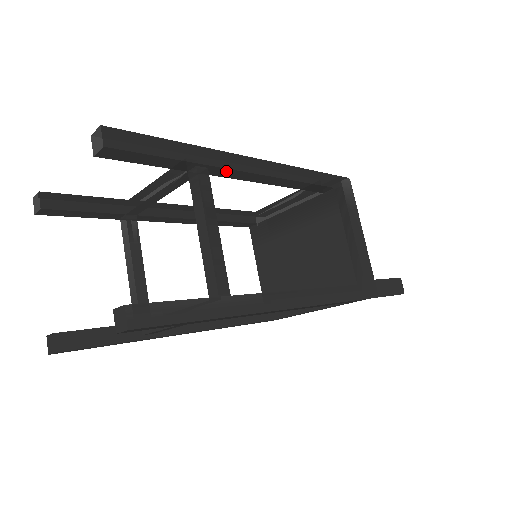
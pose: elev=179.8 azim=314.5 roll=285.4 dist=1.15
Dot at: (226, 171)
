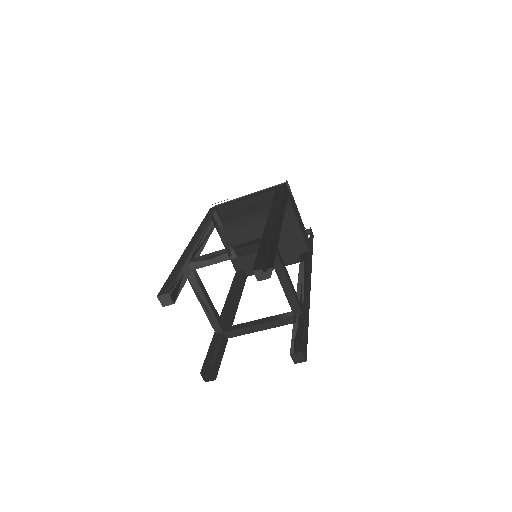
Dot at: occluded
